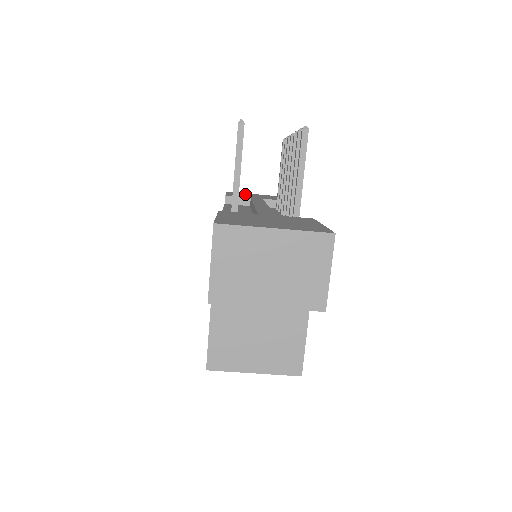
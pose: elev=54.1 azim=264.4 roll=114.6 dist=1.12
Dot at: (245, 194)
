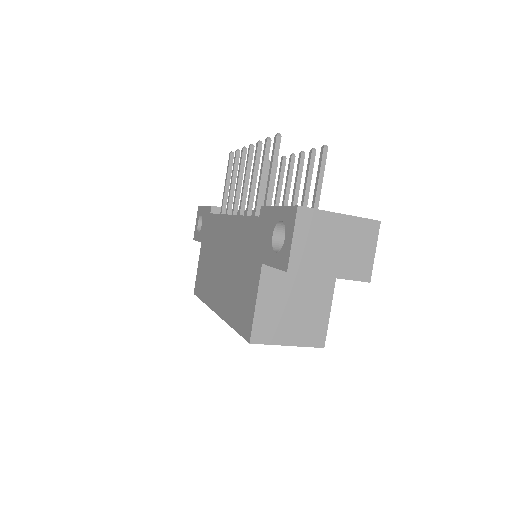
Dot at: occluded
